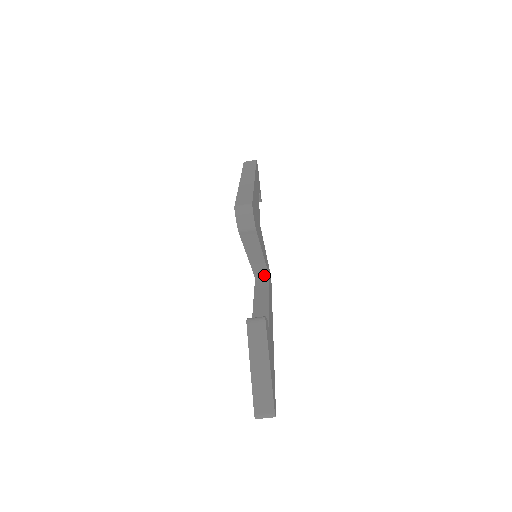
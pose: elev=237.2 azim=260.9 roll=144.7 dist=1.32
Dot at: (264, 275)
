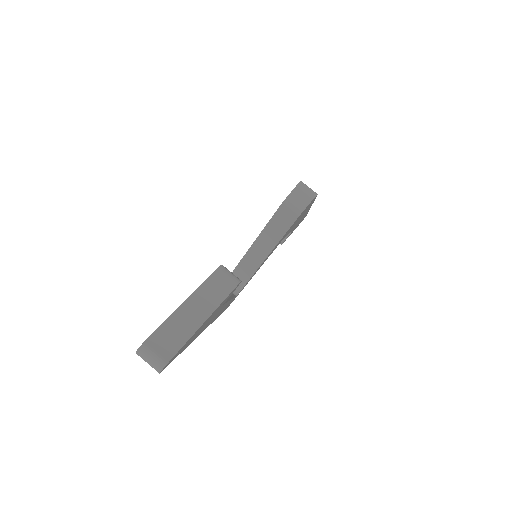
Dot at: occluded
